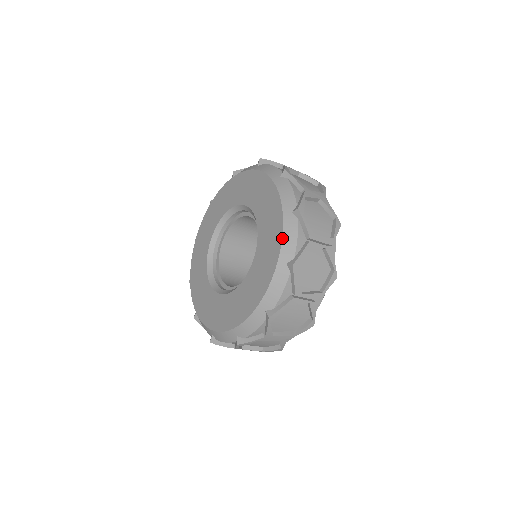
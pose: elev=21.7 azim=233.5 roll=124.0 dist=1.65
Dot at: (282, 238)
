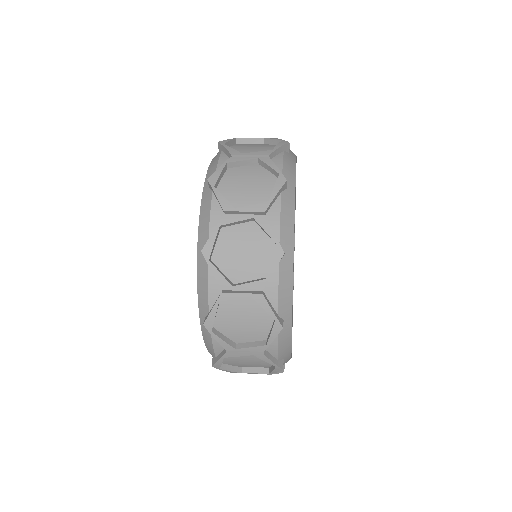
Dot at: (202, 335)
